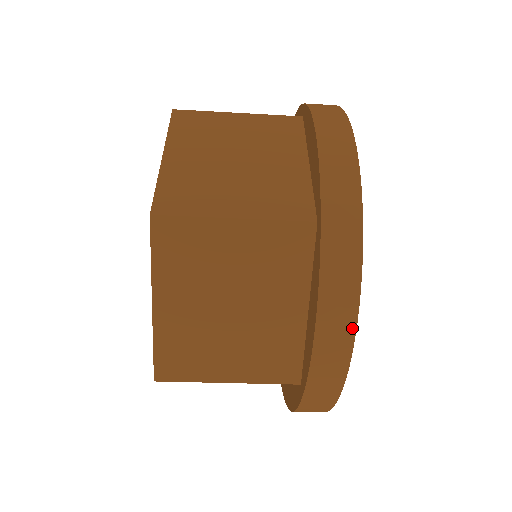
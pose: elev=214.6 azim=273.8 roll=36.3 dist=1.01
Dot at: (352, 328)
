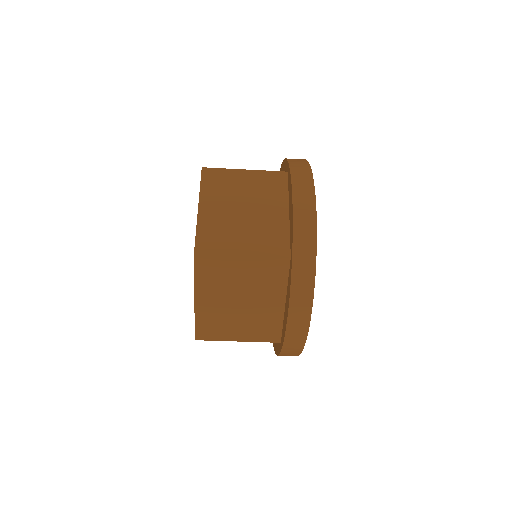
Dot at: (313, 199)
